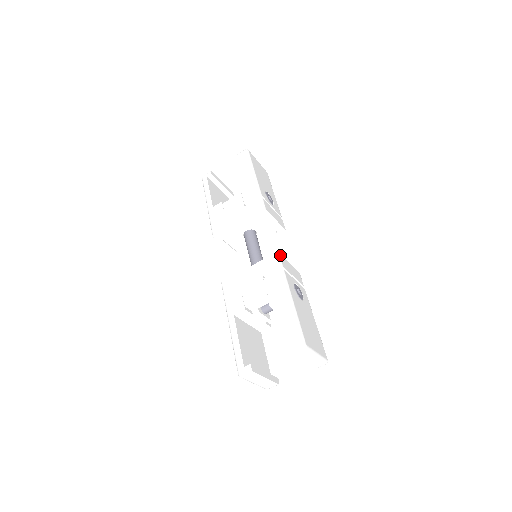
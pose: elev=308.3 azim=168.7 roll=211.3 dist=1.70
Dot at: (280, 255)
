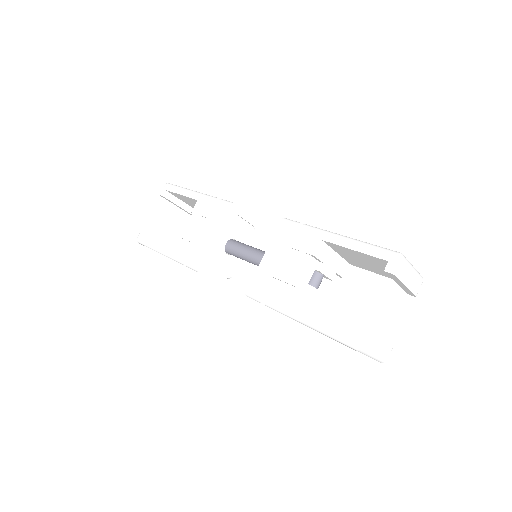
Dot at: (287, 219)
